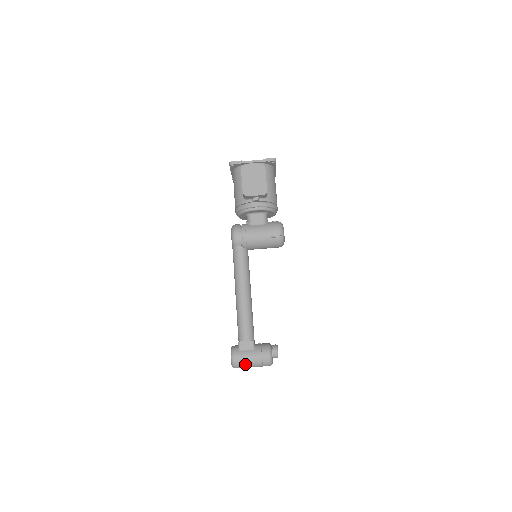
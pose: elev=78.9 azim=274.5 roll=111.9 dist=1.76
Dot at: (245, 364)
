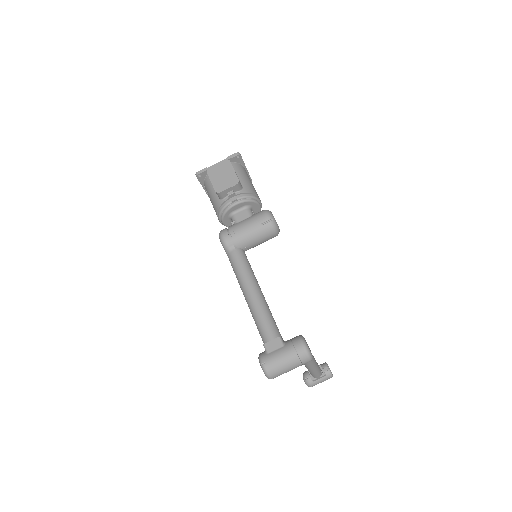
Dot at: (279, 367)
